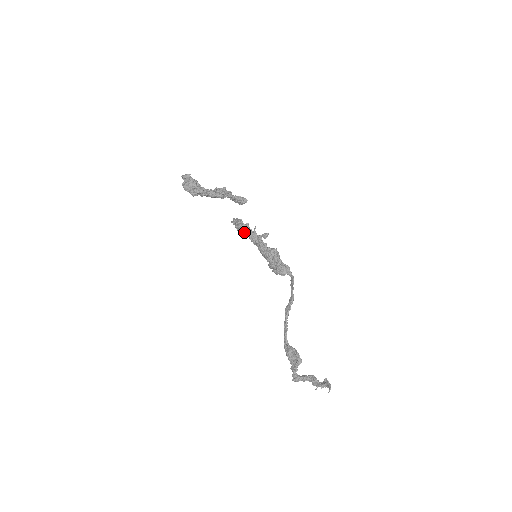
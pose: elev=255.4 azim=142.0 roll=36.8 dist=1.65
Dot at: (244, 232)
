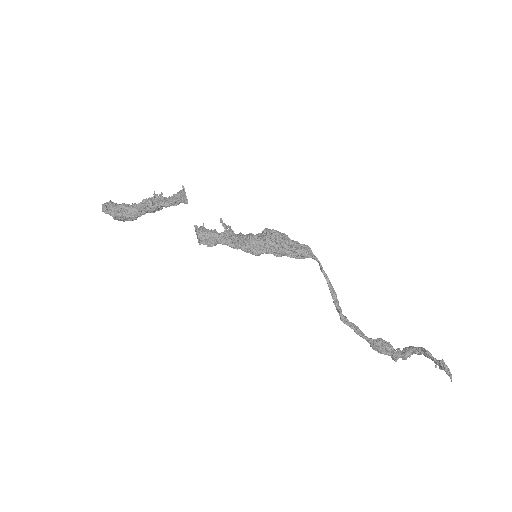
Dot at: occluded
